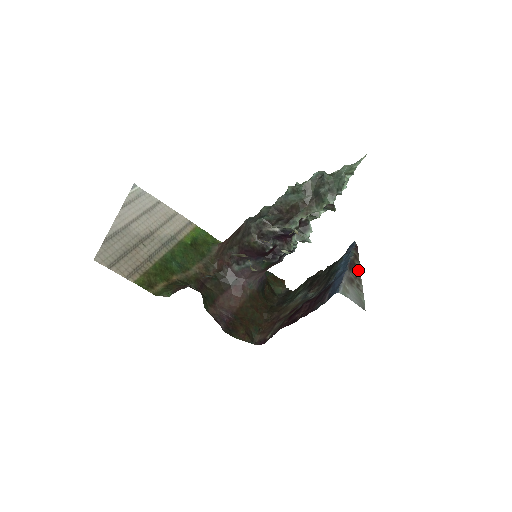
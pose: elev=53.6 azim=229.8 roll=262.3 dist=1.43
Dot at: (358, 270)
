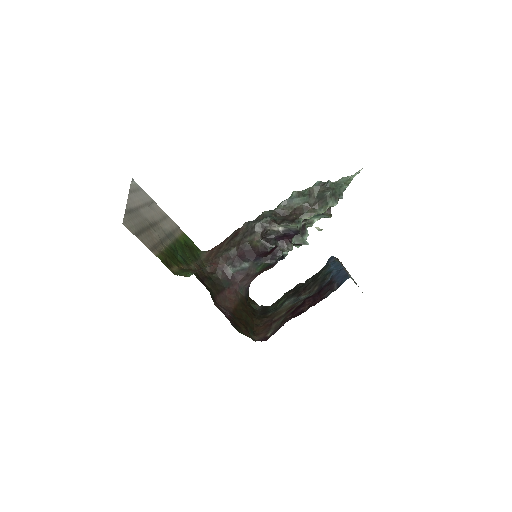
Dot at: occluded
